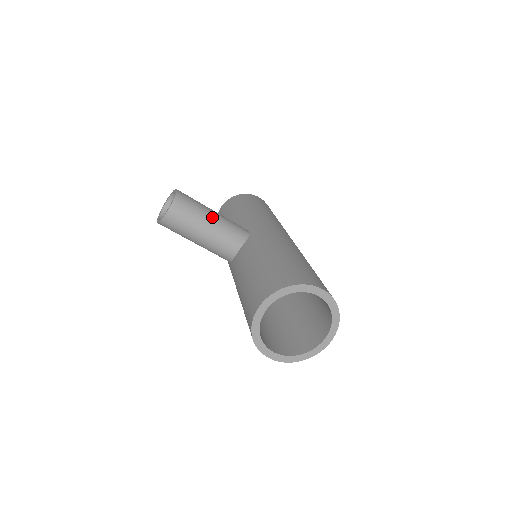
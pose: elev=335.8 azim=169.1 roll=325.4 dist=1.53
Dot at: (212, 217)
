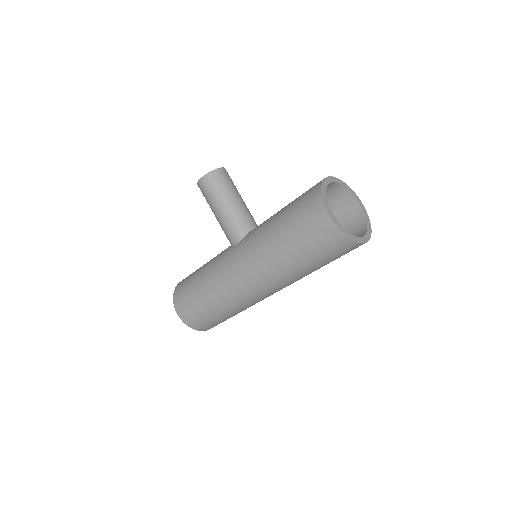
Dot at: occluded
